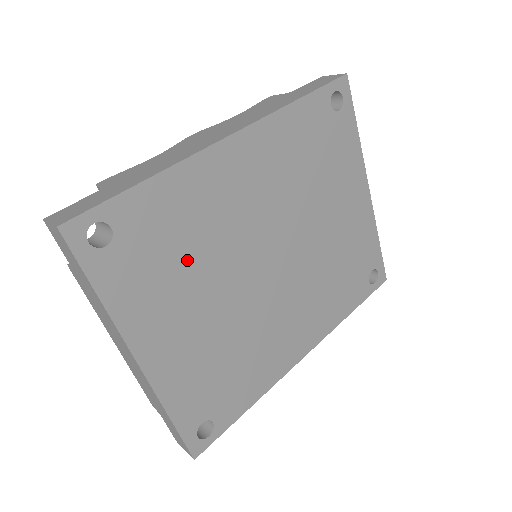
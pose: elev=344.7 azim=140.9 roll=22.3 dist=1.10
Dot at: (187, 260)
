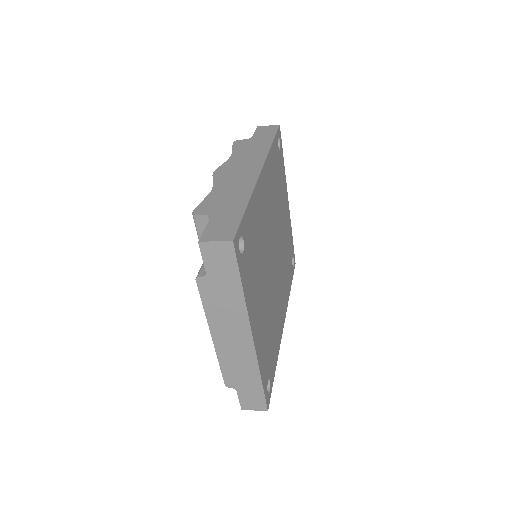
Dot at: (258, 259)
